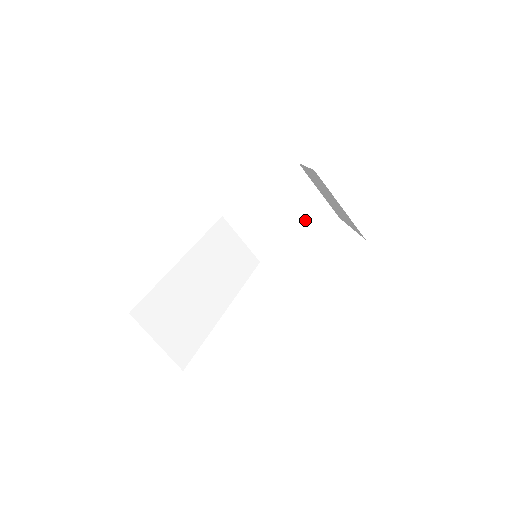
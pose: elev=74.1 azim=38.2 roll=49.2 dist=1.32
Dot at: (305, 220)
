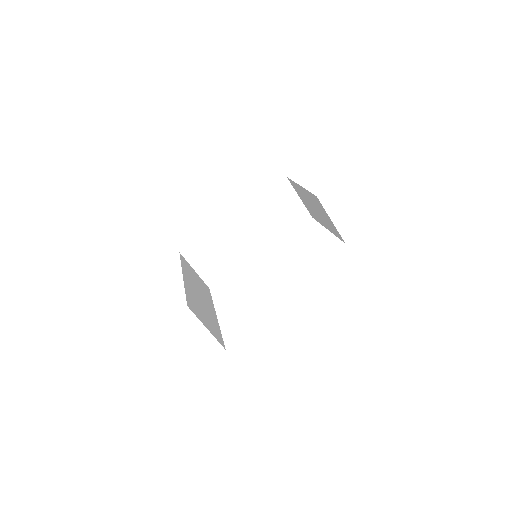
Dot at: (328, 225)
